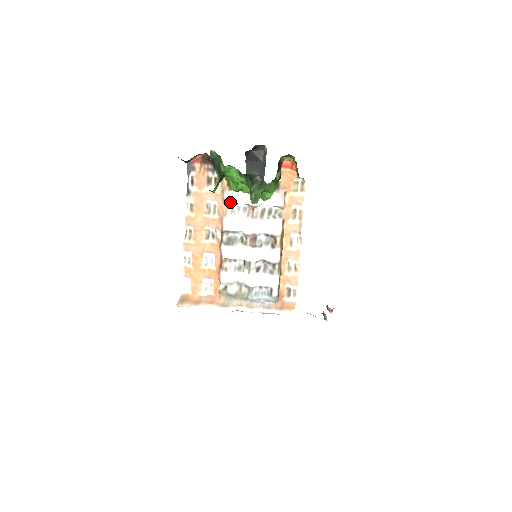
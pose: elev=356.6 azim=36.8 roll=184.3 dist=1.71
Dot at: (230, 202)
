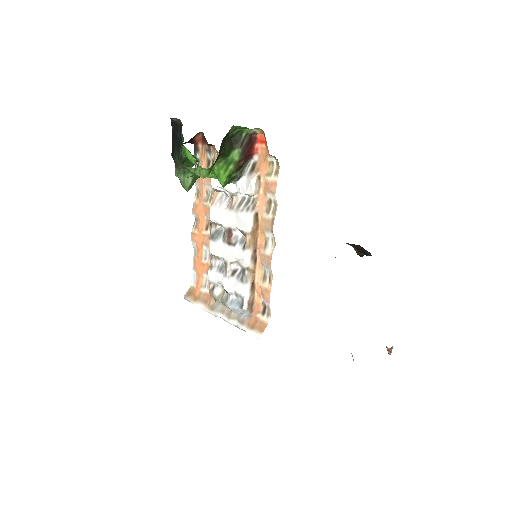
Dot at: (214, 188)
